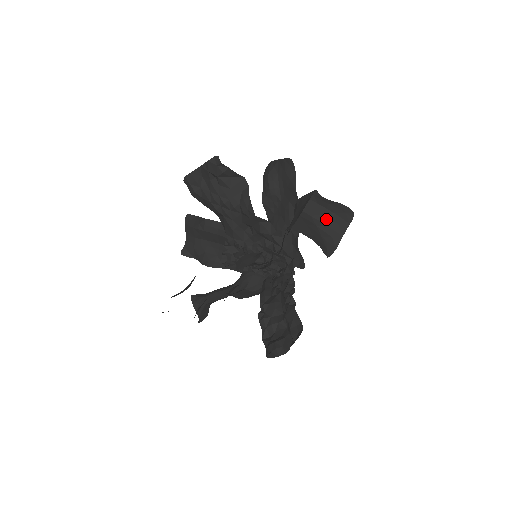
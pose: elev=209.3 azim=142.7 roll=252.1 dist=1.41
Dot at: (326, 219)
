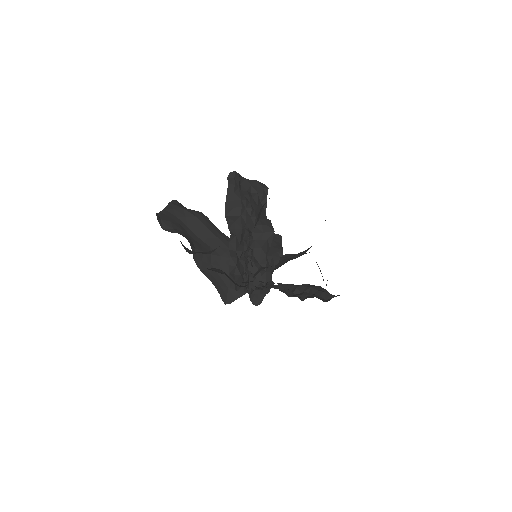
Dot at: occluded
